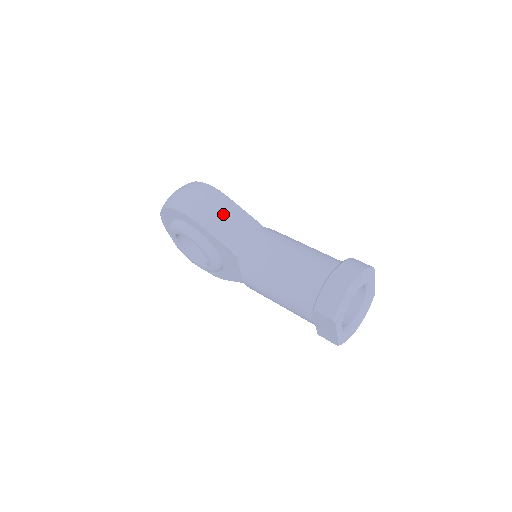
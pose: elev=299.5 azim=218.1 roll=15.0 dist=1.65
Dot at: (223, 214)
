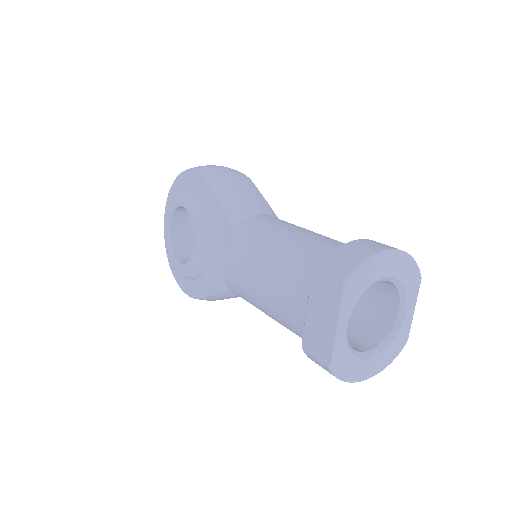
Dot at: (241, 187)
